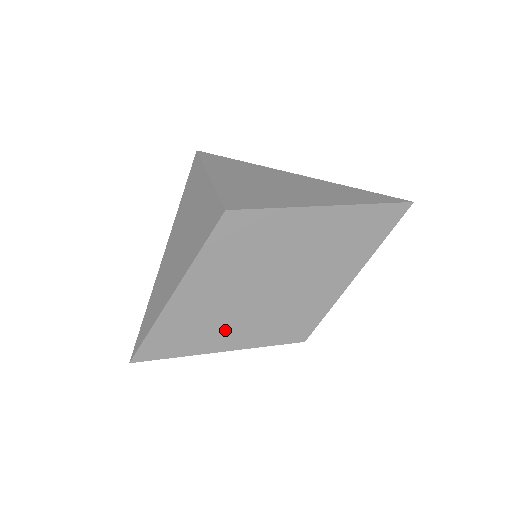
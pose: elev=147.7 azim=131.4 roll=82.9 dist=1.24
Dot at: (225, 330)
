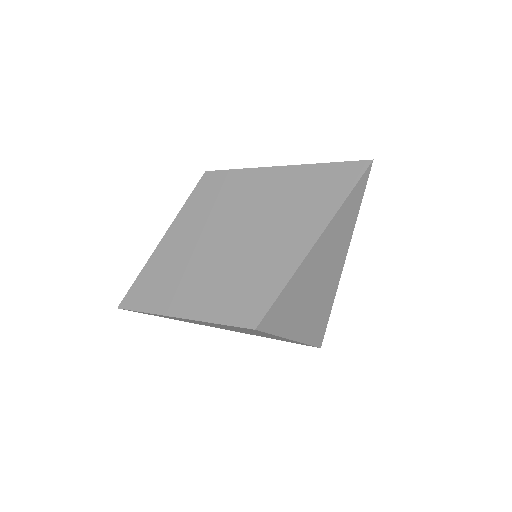
Dot at: (186, 291)
